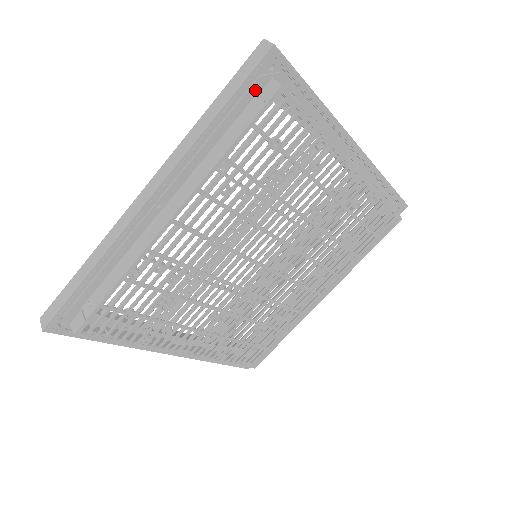
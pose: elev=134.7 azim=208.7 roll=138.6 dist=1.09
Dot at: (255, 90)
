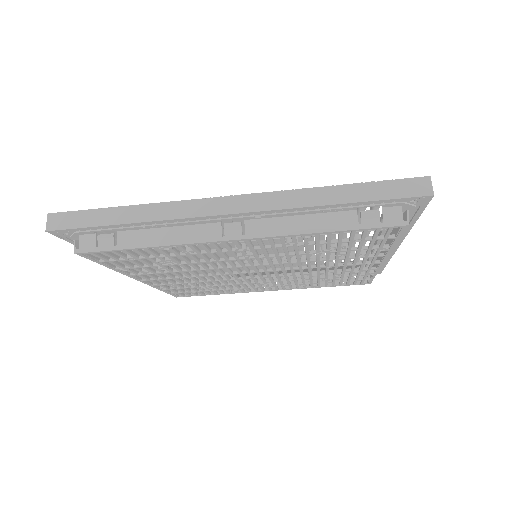
Dot at: occluded
